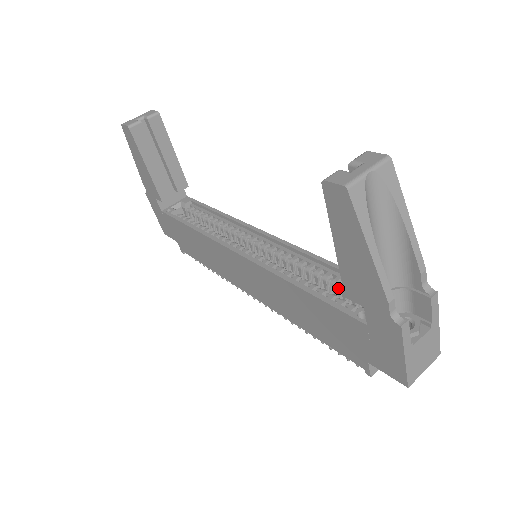
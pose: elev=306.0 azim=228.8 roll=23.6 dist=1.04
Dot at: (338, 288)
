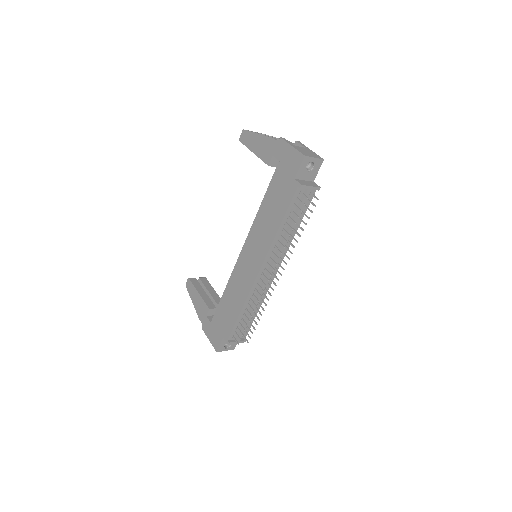
Dot at: occluded
